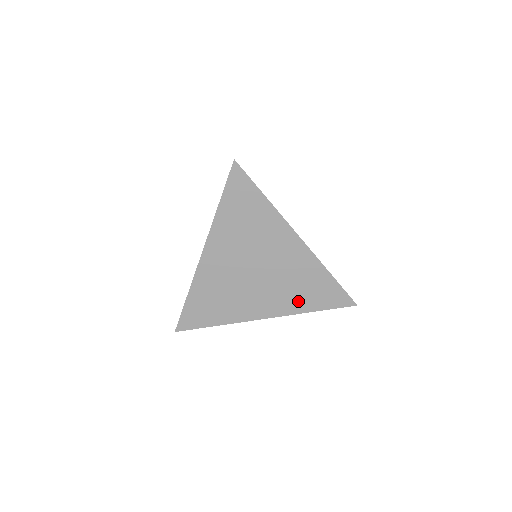
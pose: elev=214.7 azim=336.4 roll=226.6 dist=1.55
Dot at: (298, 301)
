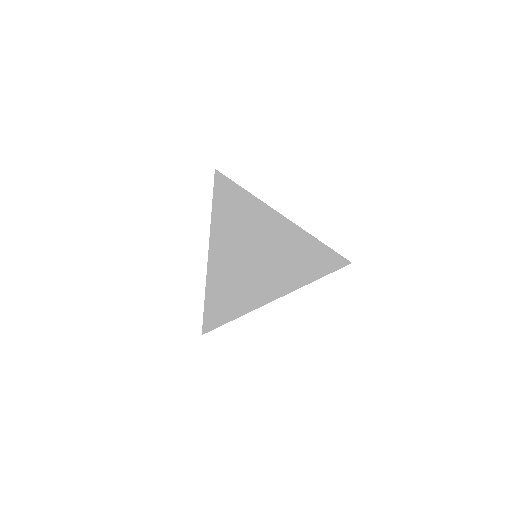
Dot at: (301, 274)
